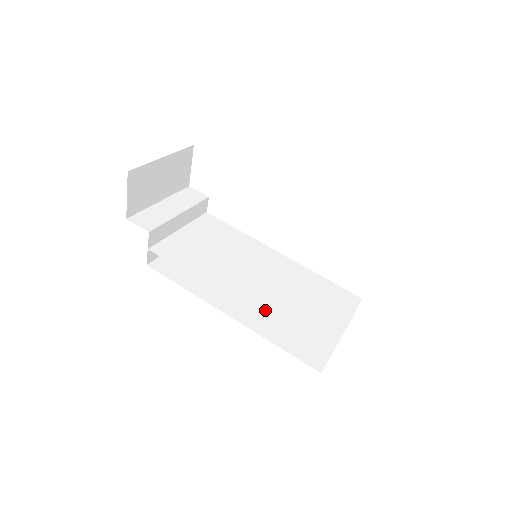
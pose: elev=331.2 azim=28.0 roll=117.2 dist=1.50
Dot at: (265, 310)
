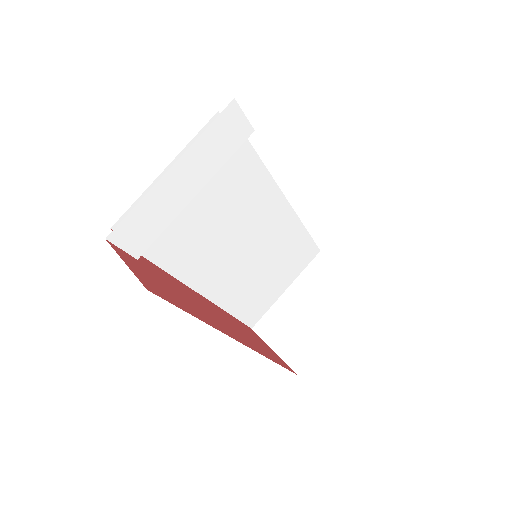
Dot at: (228, 297)
